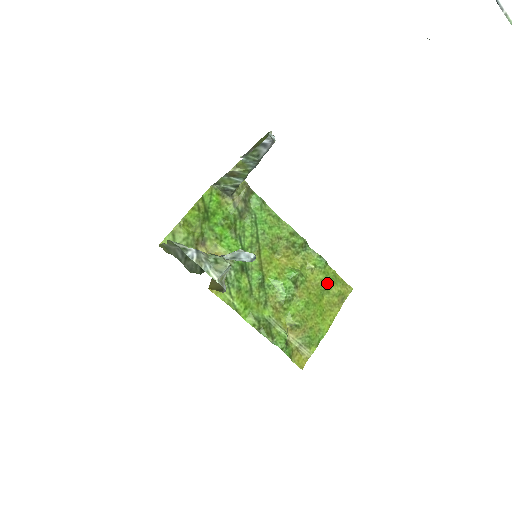
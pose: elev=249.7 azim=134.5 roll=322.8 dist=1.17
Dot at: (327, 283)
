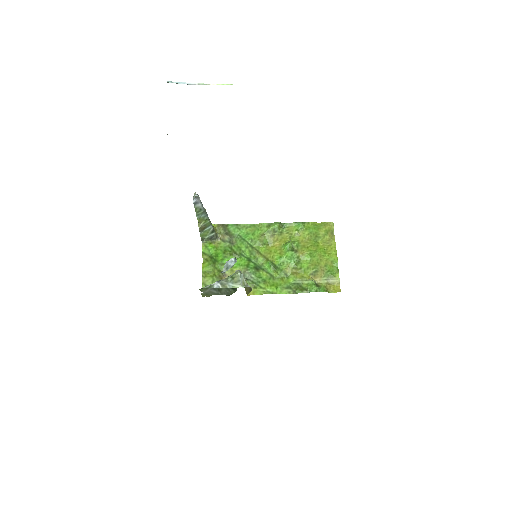
Dot at: (313, 233)
